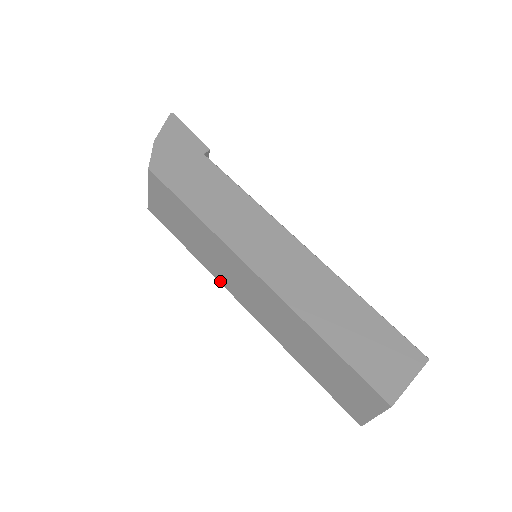
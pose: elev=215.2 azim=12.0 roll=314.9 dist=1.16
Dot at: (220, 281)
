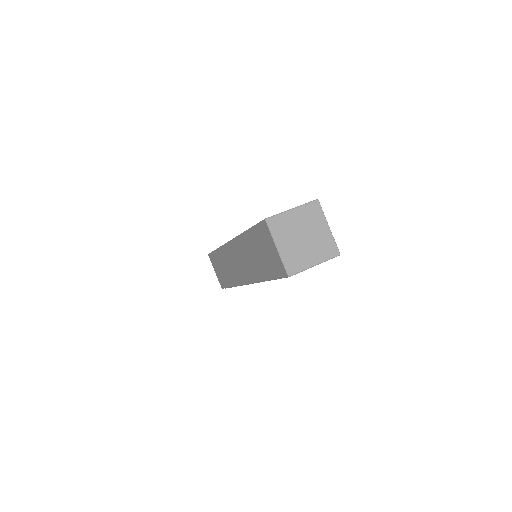
Dot at: (239, 284)
